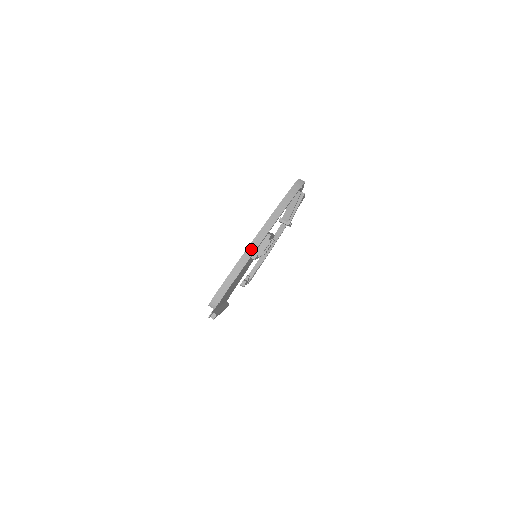
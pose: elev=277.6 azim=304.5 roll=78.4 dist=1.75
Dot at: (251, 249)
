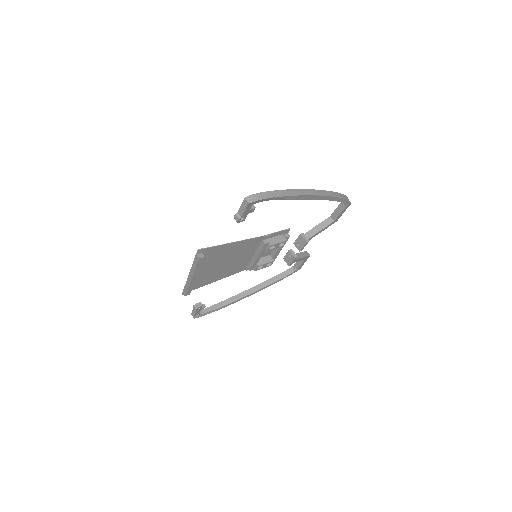
Dot at: (304, 192)
